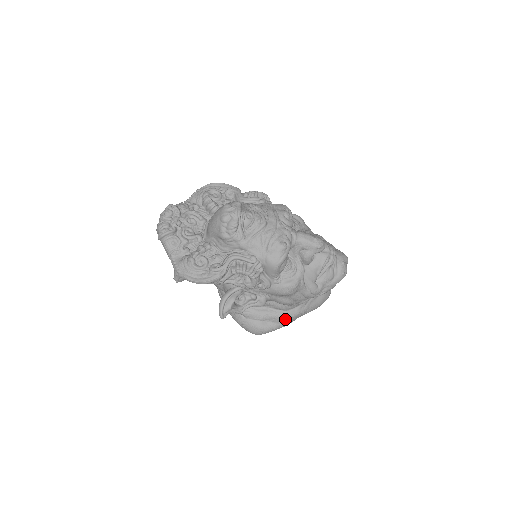
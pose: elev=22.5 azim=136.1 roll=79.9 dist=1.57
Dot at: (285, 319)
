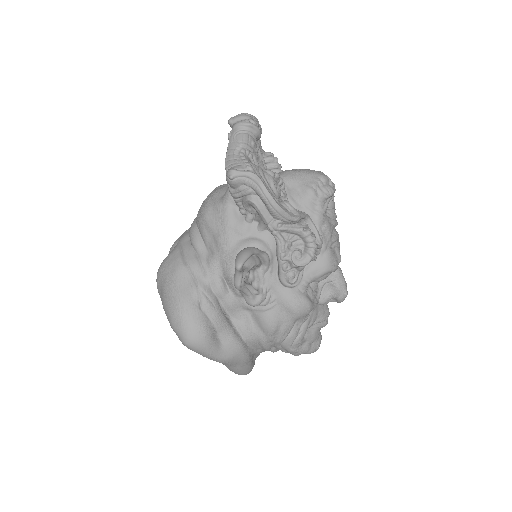
Dot at: (236, 349)
